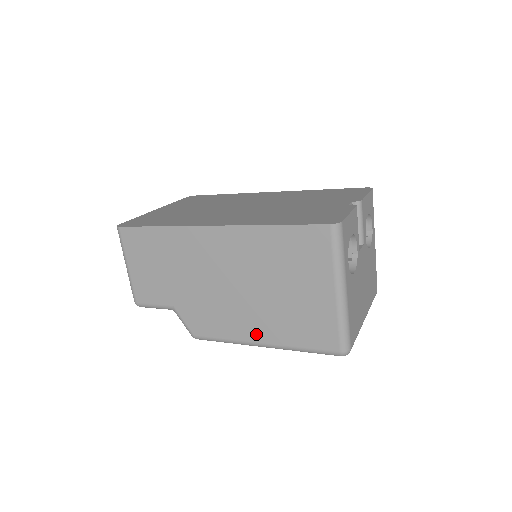
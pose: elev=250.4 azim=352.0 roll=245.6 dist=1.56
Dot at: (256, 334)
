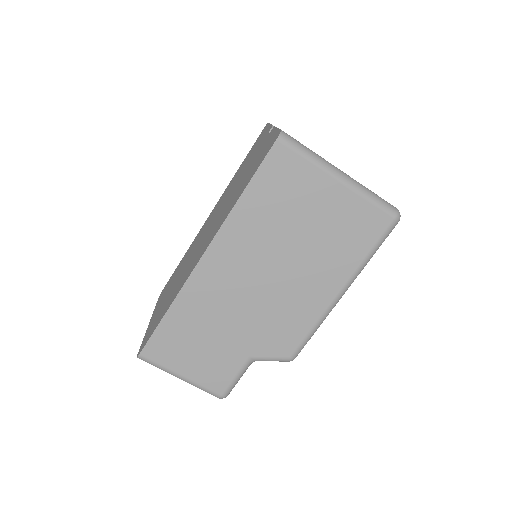
Dot at: (328, 290)
